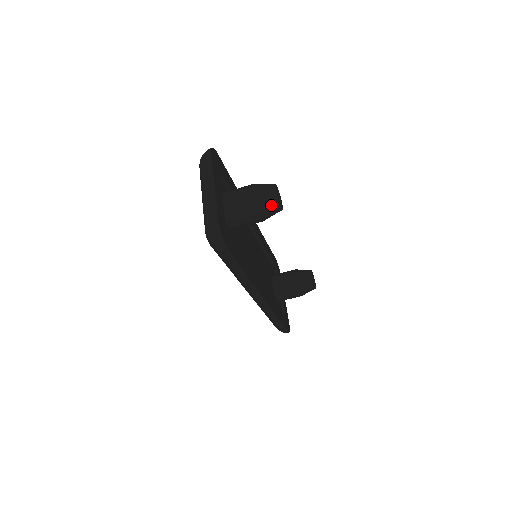
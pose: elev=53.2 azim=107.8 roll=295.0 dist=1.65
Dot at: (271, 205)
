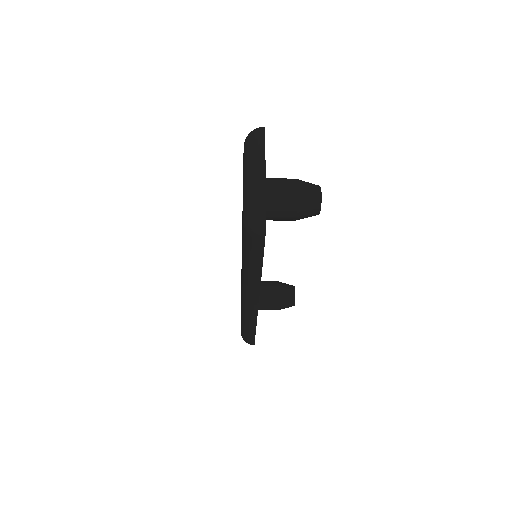
Dot at: (312, 206)
